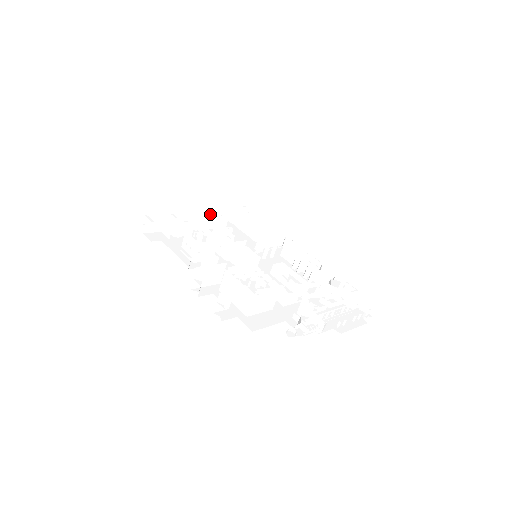
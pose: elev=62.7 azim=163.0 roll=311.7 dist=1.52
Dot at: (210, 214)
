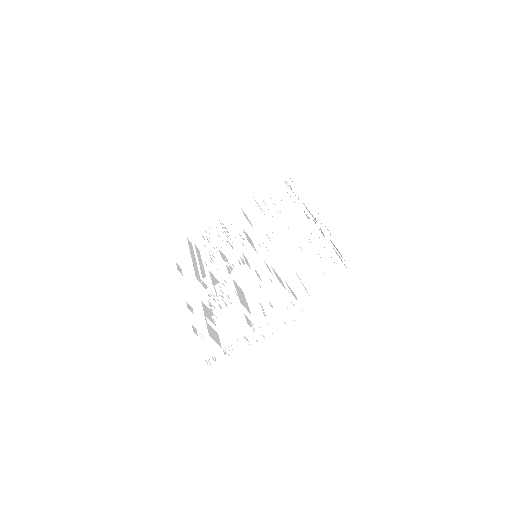
Dot at: occluded
